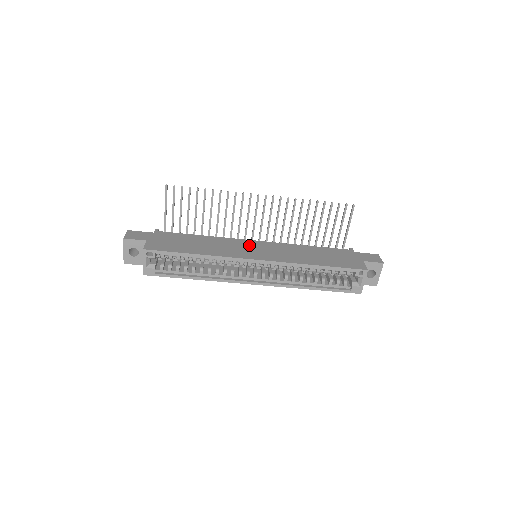
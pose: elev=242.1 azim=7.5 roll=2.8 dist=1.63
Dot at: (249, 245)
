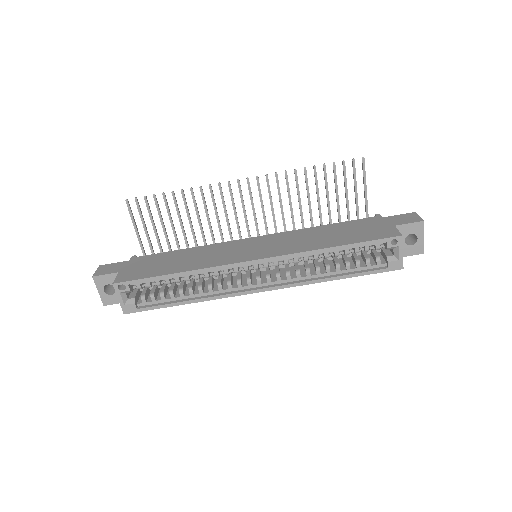
Dot at: (244, 245)
